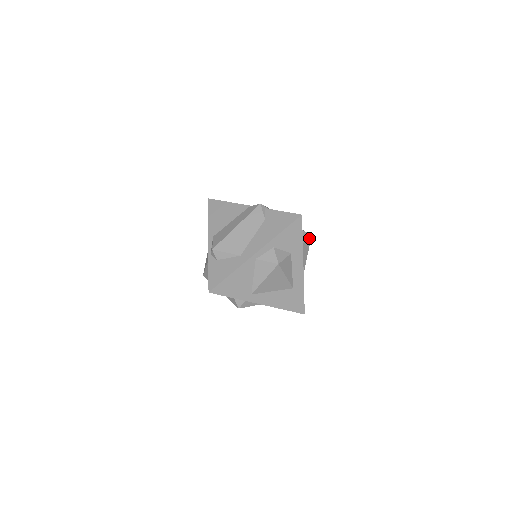
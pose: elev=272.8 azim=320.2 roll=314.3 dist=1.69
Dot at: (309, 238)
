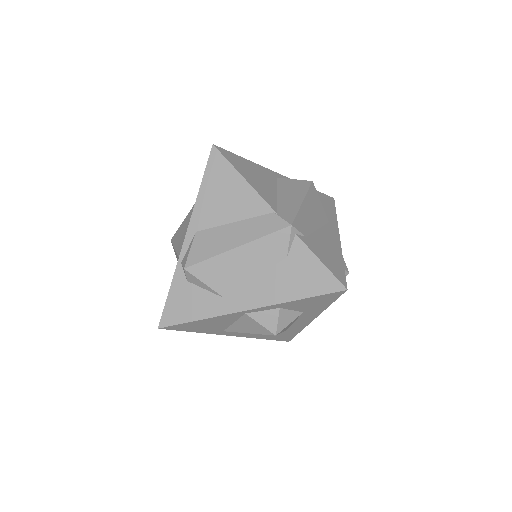
Dot at: occluded
